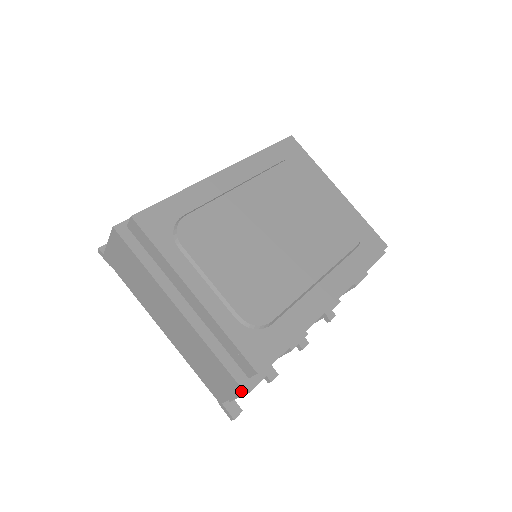
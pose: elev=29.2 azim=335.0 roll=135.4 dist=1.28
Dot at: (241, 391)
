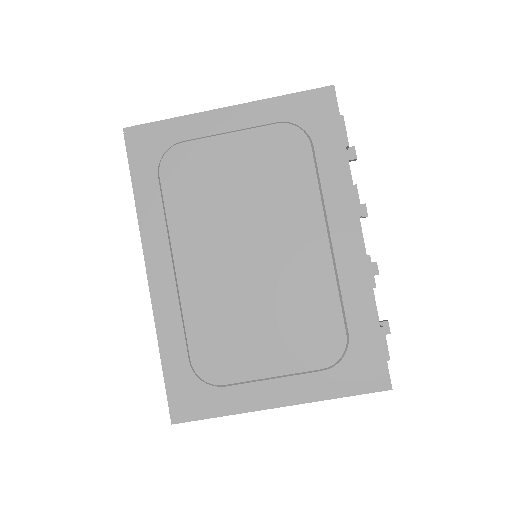
Dot at: (389, 389)
